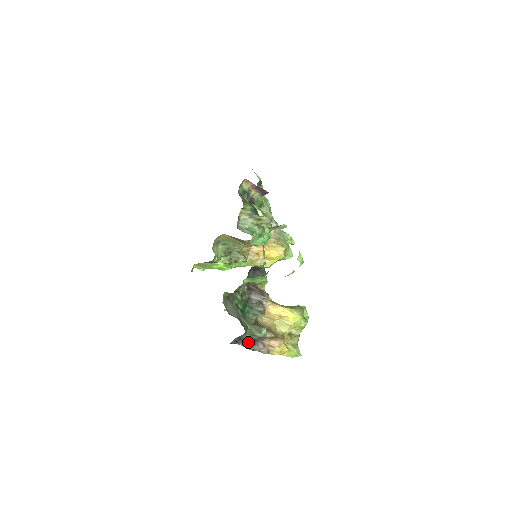
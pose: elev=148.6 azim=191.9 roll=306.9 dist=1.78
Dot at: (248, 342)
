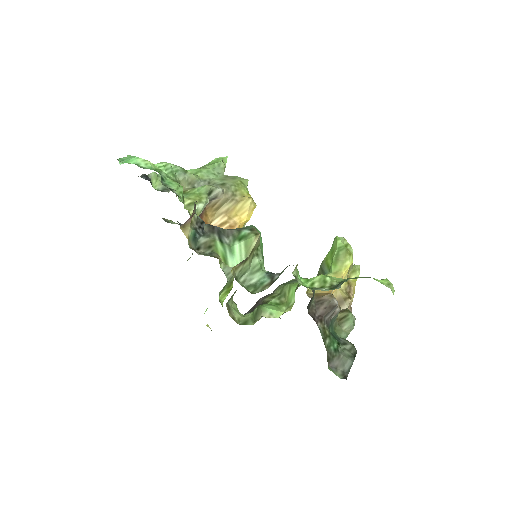
Dot at: occluded
